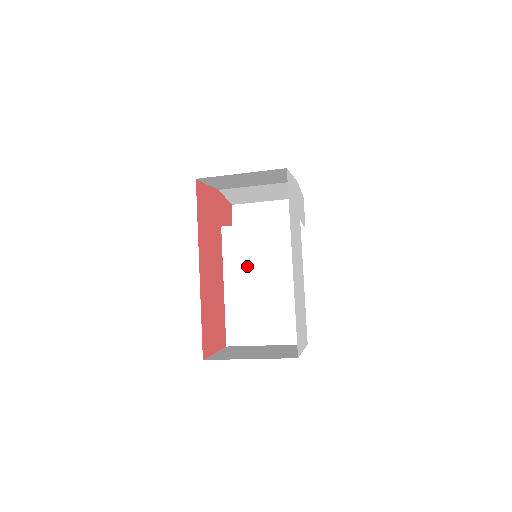
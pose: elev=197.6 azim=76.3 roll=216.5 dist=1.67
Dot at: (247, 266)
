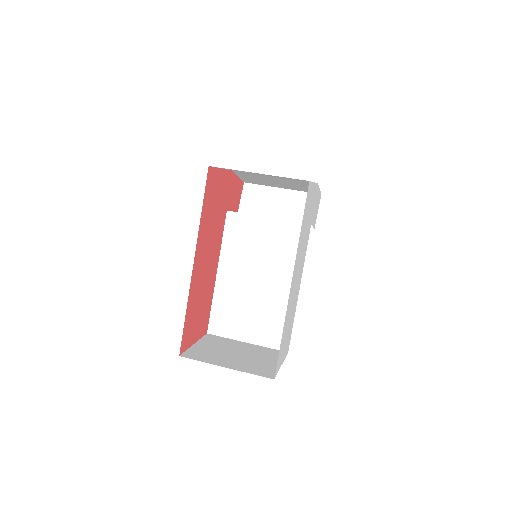
Dot at: (245, 259)
